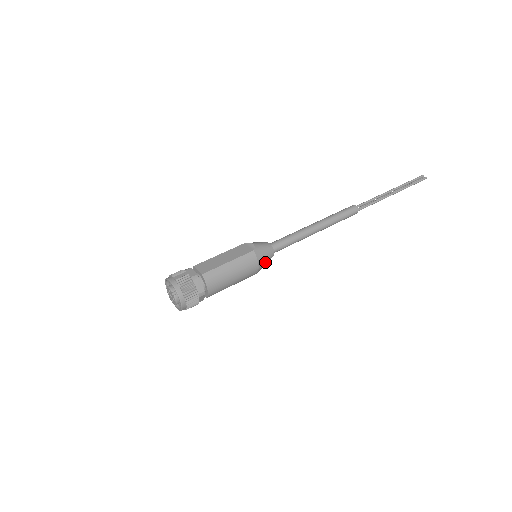
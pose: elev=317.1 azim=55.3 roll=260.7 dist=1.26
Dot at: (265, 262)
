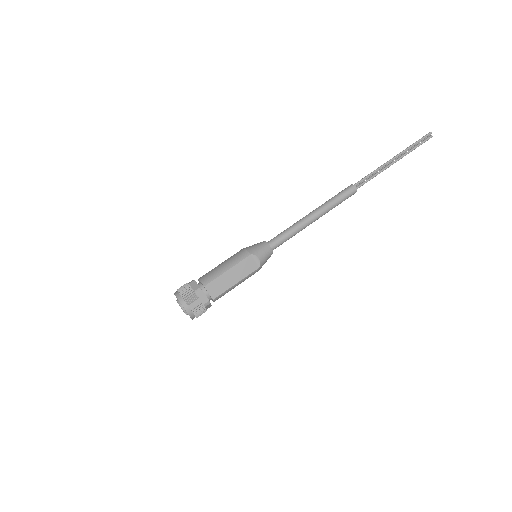
Dot at: occluded
